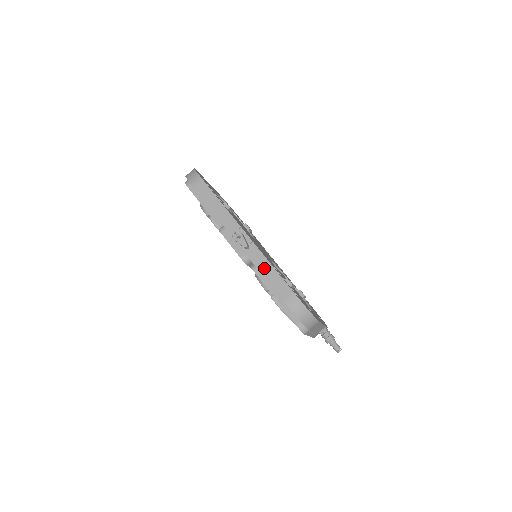
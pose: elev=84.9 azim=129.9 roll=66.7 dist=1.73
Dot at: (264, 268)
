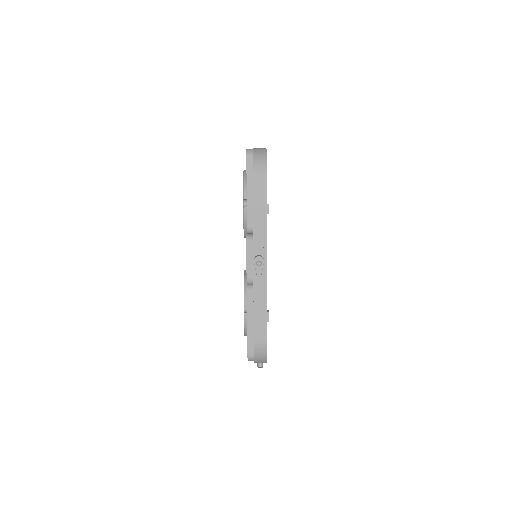
Dot at: (259, 302)
